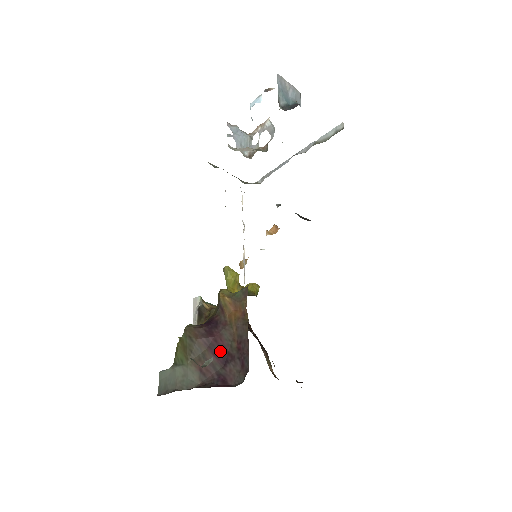
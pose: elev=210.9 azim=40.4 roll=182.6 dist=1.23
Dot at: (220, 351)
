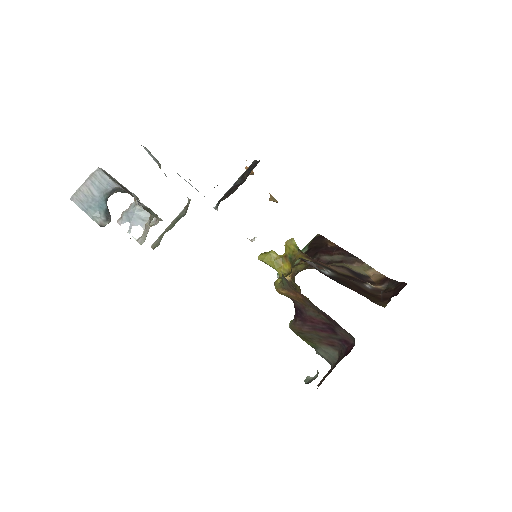
Dot at: (322, 326)
